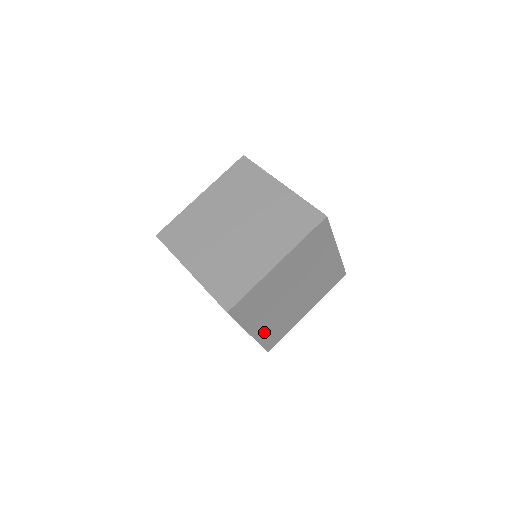
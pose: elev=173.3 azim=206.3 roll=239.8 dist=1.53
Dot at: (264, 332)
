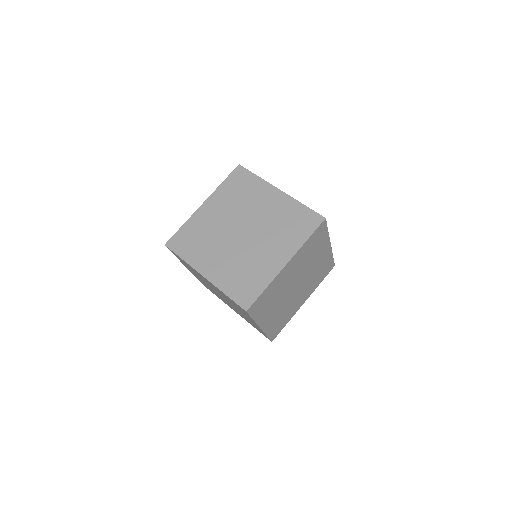
Dot at: (271, 325)
